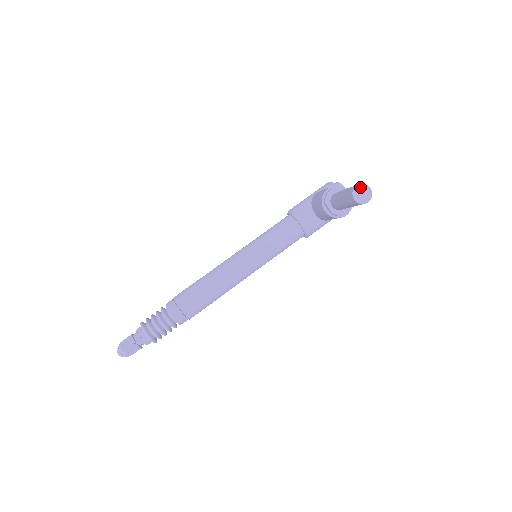
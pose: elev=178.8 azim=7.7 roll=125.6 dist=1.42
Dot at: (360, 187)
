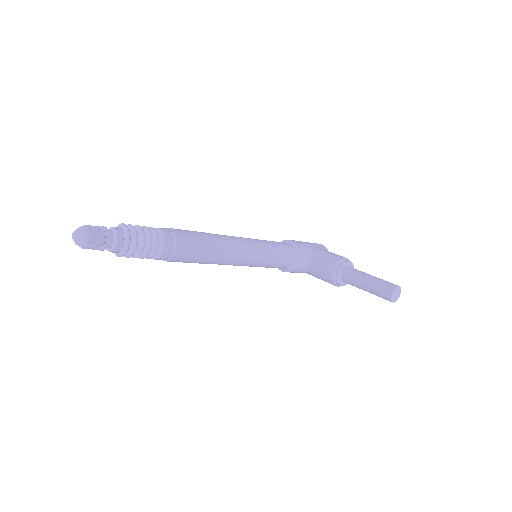
Dot at: (399, 289)
